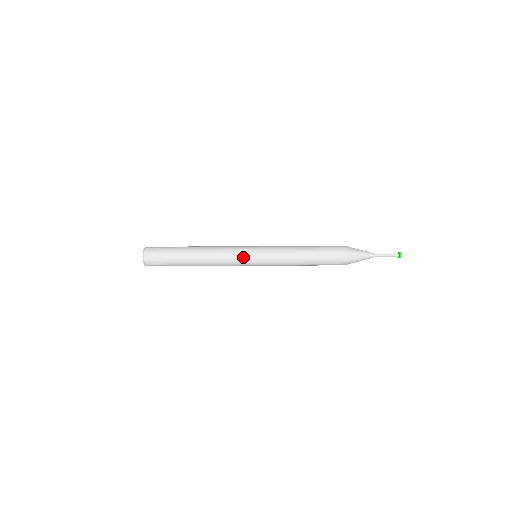
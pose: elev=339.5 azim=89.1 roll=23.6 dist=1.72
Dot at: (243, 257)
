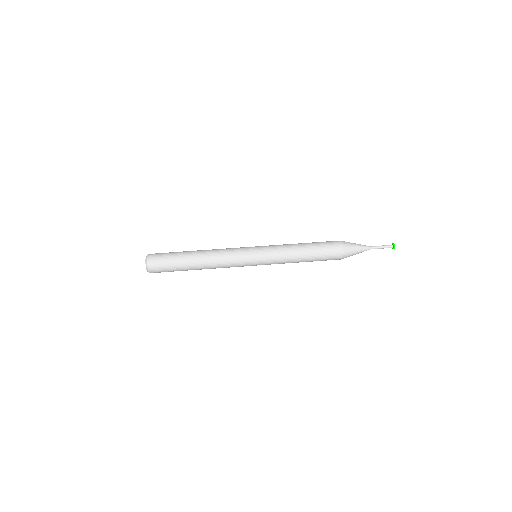
Dot at: (244, 264)
